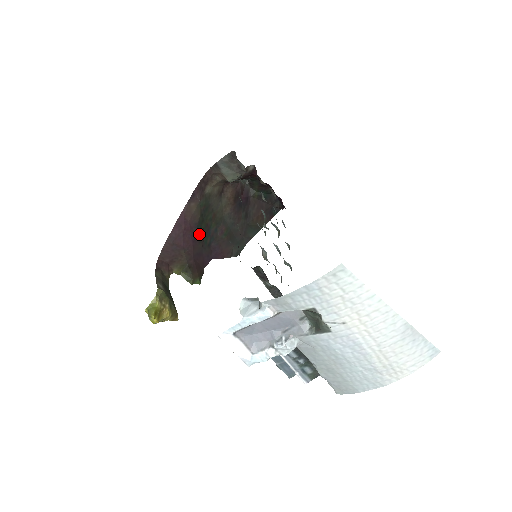
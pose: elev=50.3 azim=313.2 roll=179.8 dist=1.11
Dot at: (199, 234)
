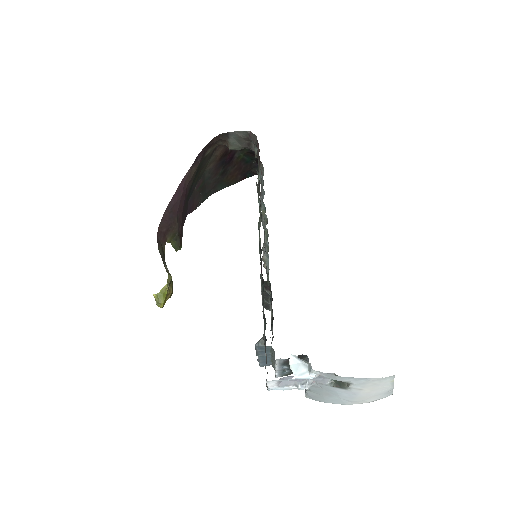
Dot at: (188, 195)
